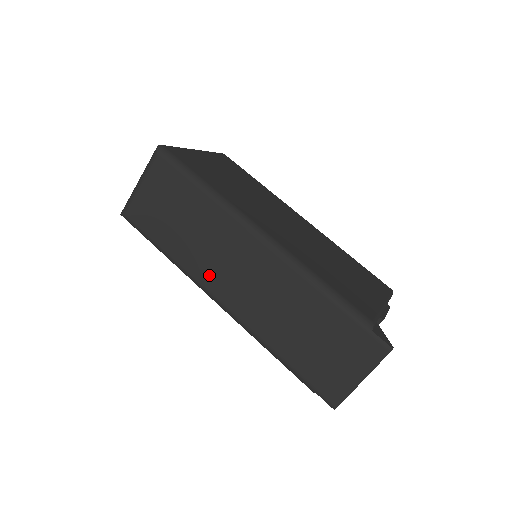
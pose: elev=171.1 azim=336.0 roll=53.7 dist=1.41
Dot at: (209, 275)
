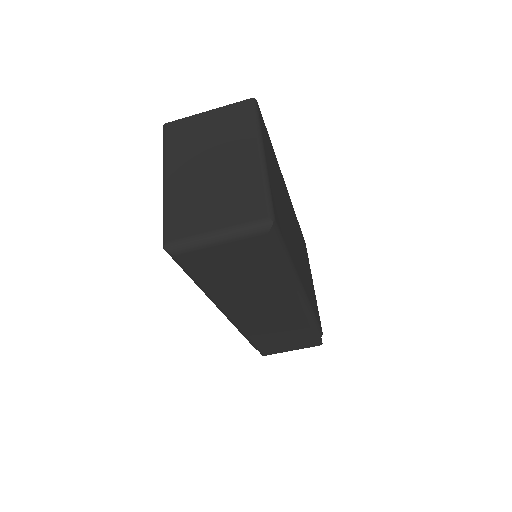
Dot at: (236, 307)
